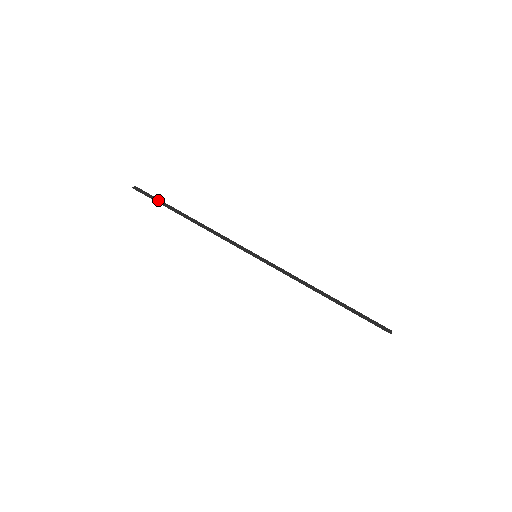
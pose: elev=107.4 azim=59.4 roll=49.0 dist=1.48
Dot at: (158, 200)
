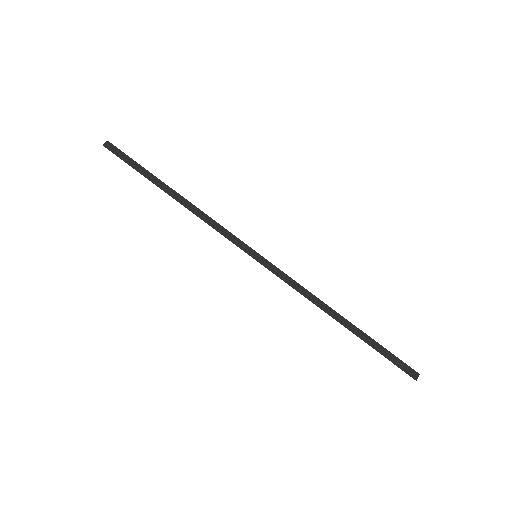
Dot at: (136, 165)
